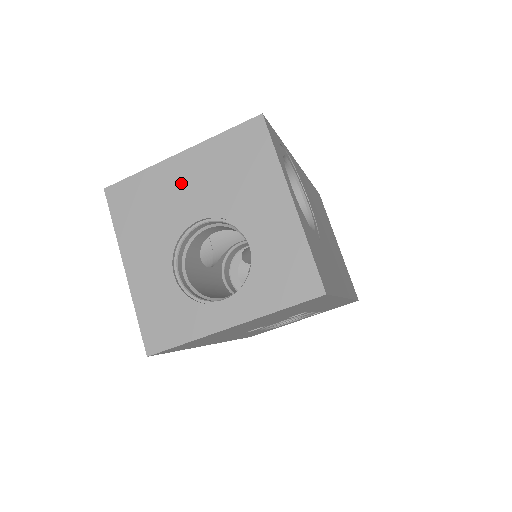
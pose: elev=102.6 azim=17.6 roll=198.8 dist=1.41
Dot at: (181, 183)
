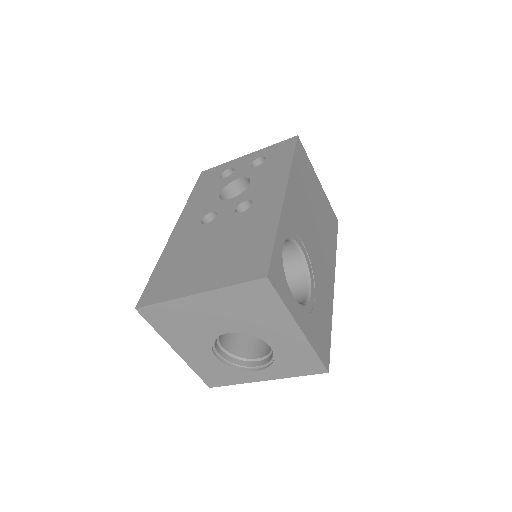
Dot at: (205, 312)
